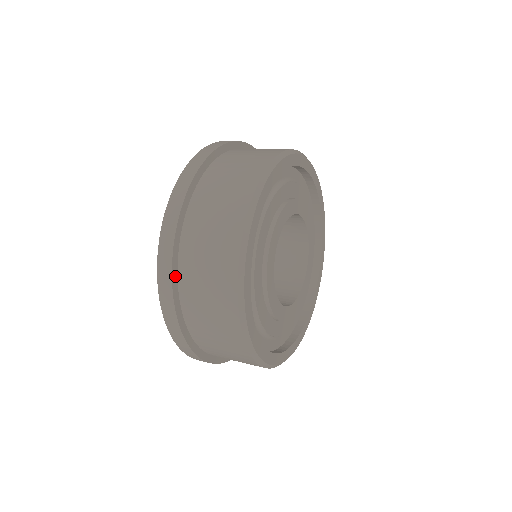
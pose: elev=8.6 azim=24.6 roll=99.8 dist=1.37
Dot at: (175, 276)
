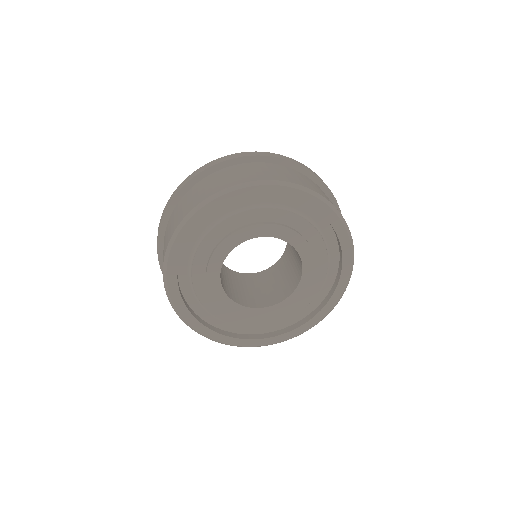
Dot at: occluded
